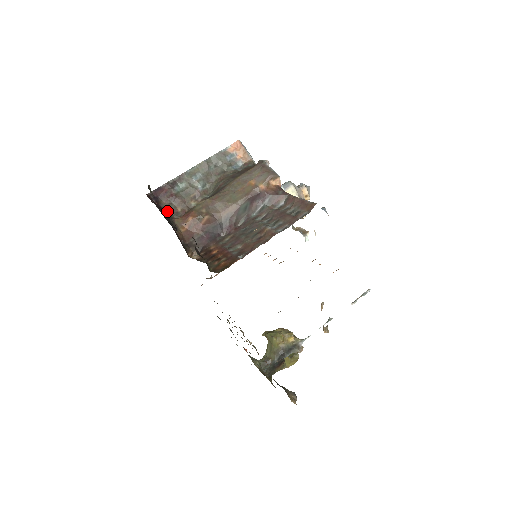
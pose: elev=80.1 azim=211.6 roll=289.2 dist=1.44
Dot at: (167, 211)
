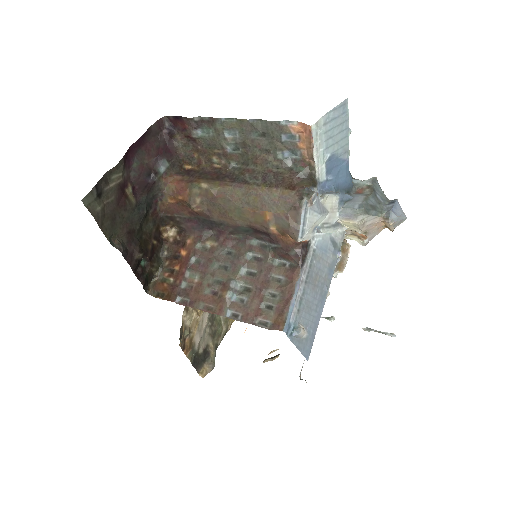
Dot at: (179, 151)
